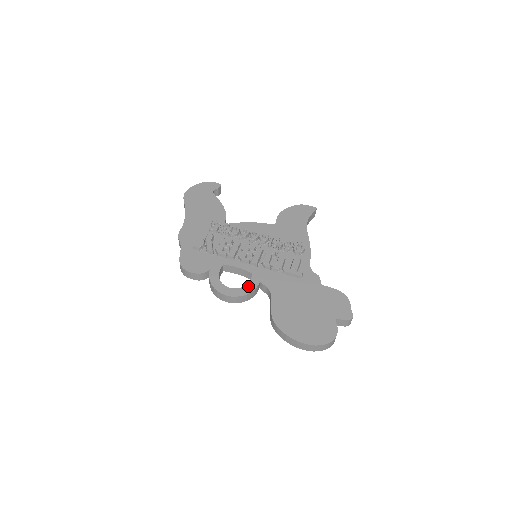
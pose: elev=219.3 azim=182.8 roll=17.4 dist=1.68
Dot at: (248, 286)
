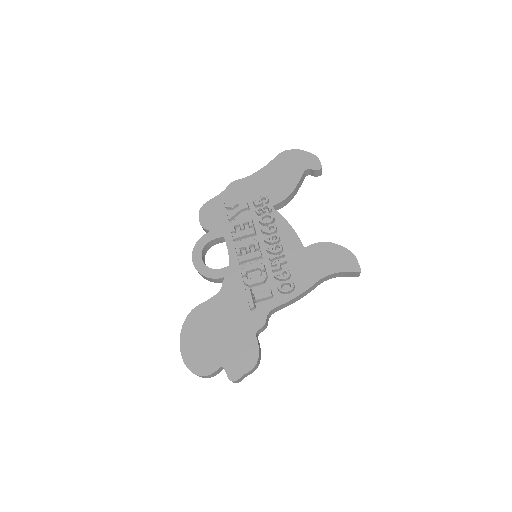
Dot at: (213, 271)
